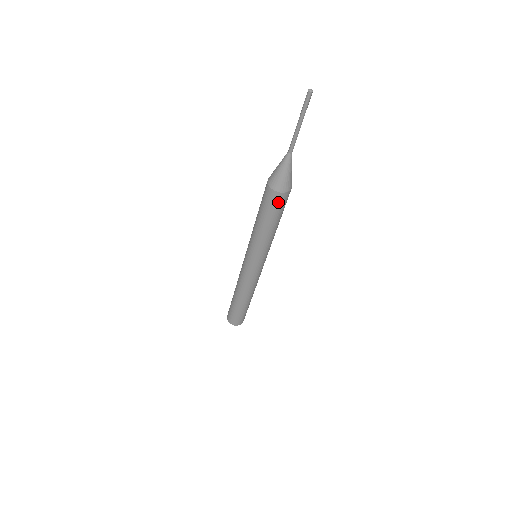
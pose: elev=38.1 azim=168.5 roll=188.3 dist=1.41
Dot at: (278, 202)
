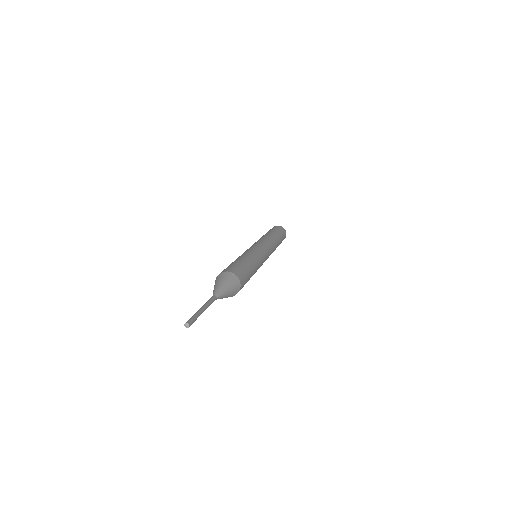
Dot at: occluded
